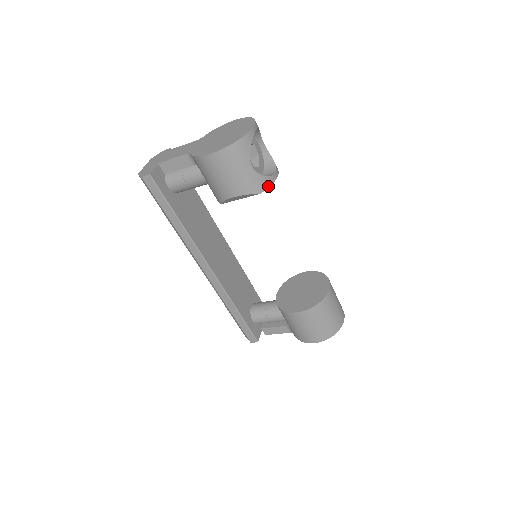
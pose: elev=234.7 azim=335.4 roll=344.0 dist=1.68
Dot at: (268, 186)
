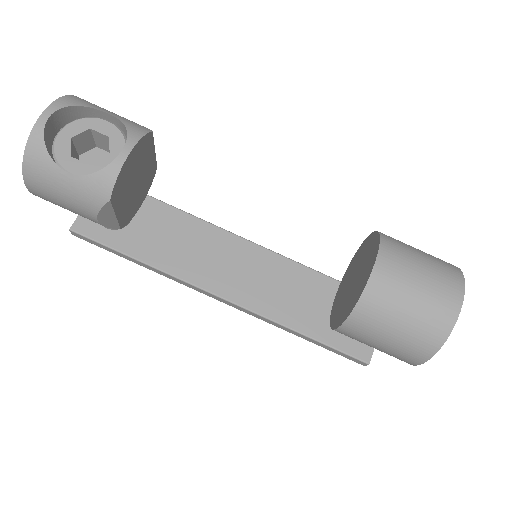
Dot at: (113, 181)
